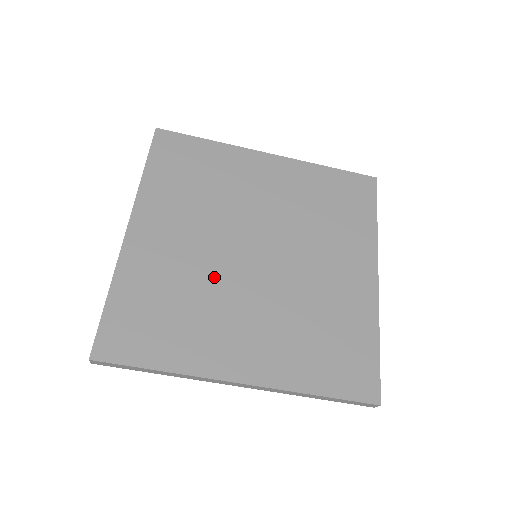
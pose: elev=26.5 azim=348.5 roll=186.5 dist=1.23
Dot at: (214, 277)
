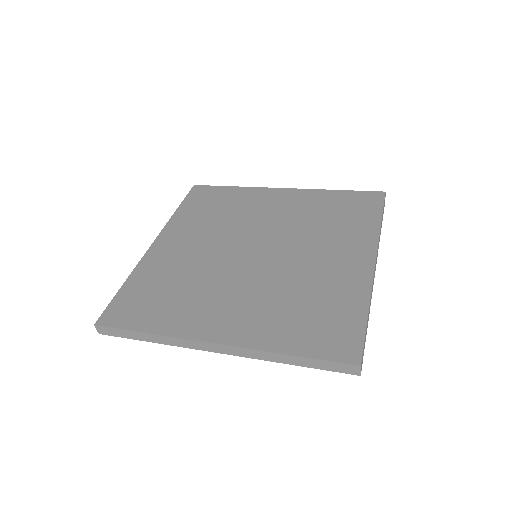
Dot at: (212, 269)
